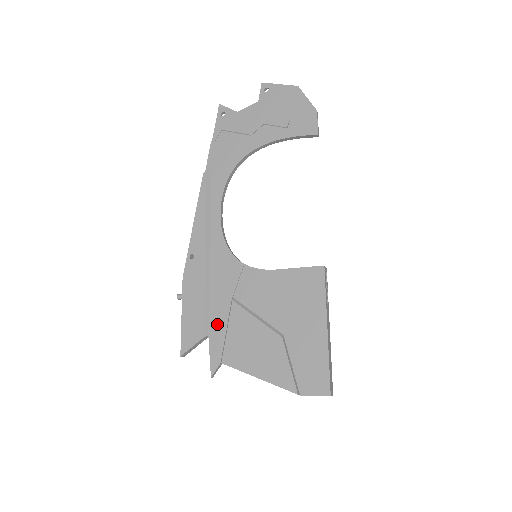
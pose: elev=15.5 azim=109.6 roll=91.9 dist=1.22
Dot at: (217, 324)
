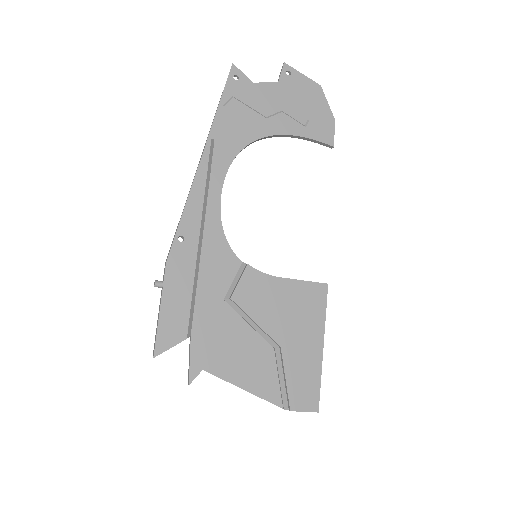
Dot at: (203, 325)
